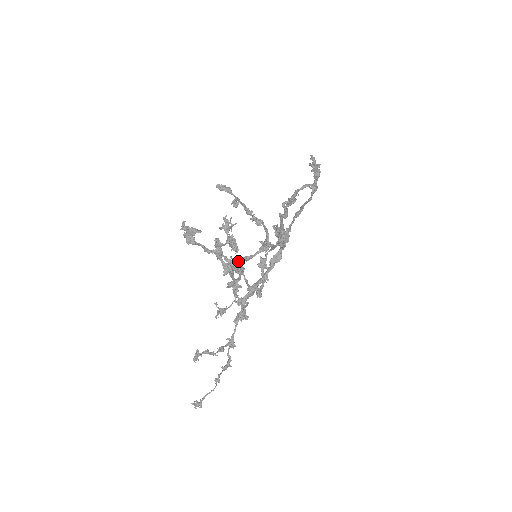
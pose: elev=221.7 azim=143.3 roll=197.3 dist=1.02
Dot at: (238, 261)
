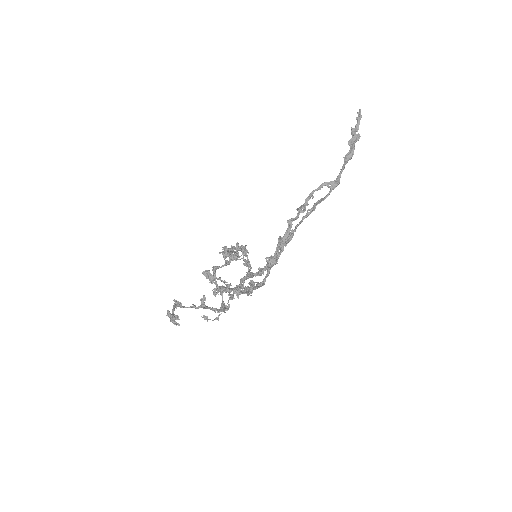
Dot at: occluded
